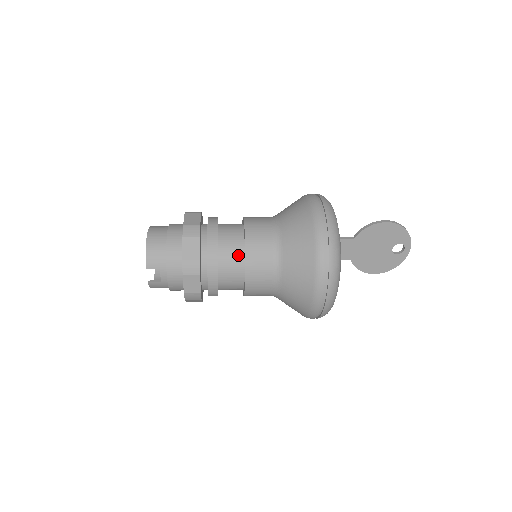
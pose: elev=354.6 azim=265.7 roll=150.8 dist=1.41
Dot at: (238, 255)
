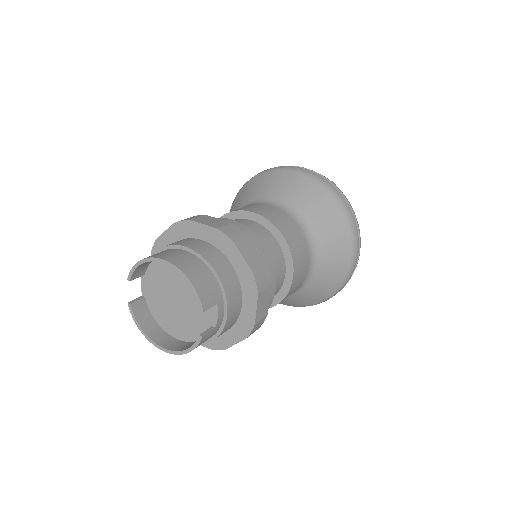
Dot at: (276, 249)
